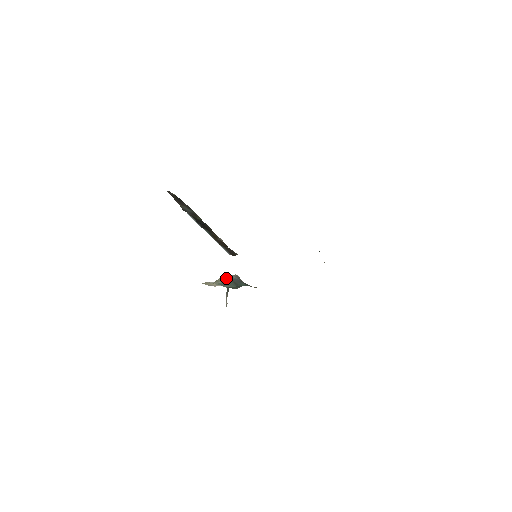
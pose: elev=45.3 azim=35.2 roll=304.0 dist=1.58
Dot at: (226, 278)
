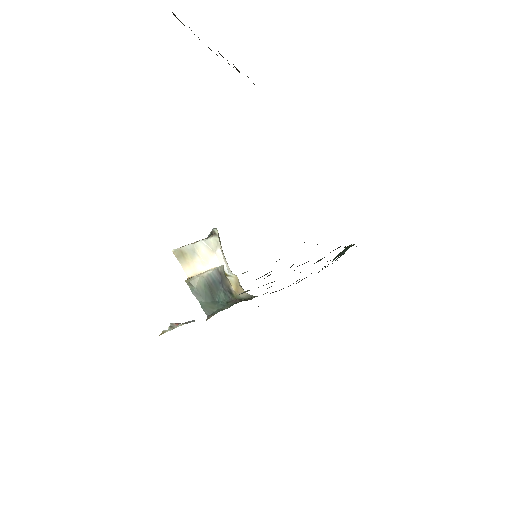
Dot at: (204, 280)
